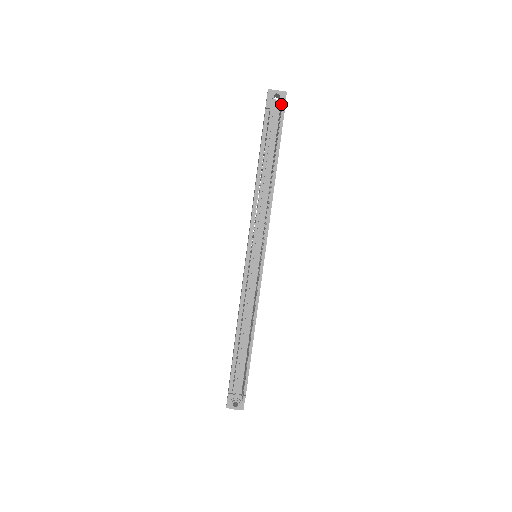
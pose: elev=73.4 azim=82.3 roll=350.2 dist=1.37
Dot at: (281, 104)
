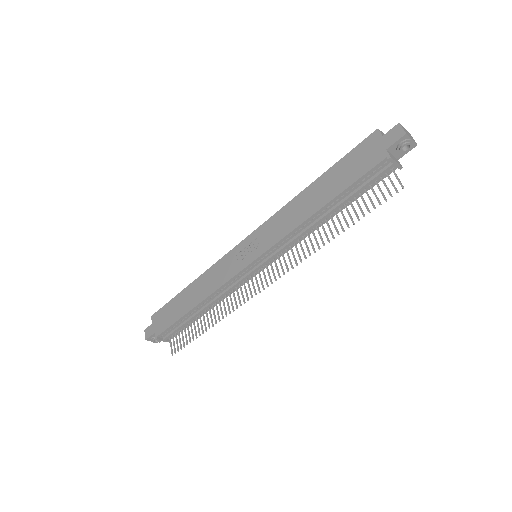
Dot at: (401, 153)
